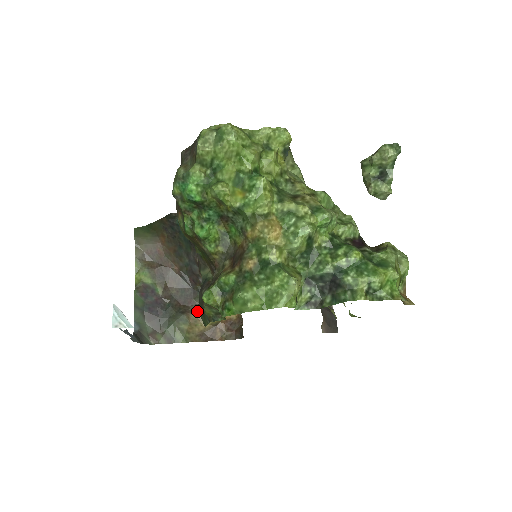
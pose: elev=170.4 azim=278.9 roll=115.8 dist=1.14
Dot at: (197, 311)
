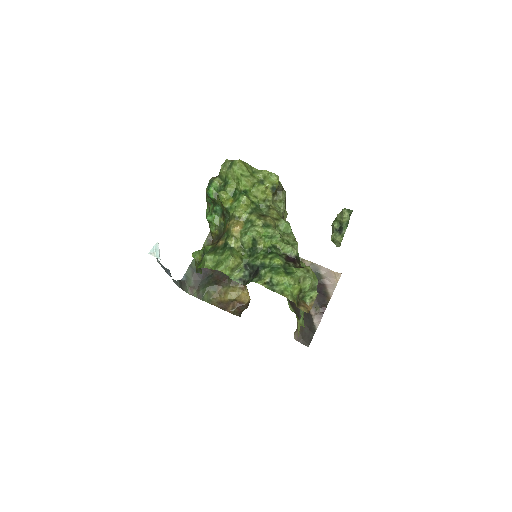
Dot at: (225, 287)
